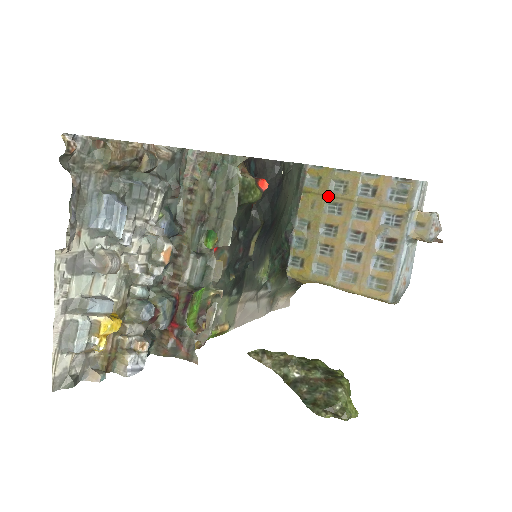
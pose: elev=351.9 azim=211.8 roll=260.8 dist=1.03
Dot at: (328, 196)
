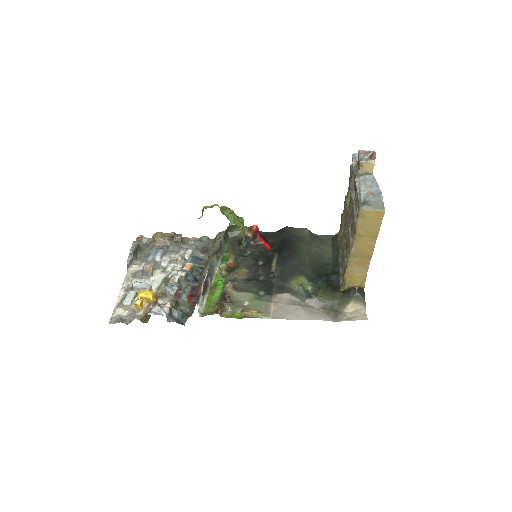
Dot at: (342, 227)
